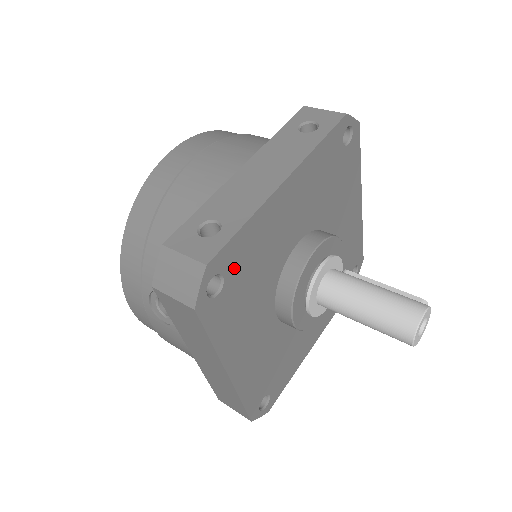
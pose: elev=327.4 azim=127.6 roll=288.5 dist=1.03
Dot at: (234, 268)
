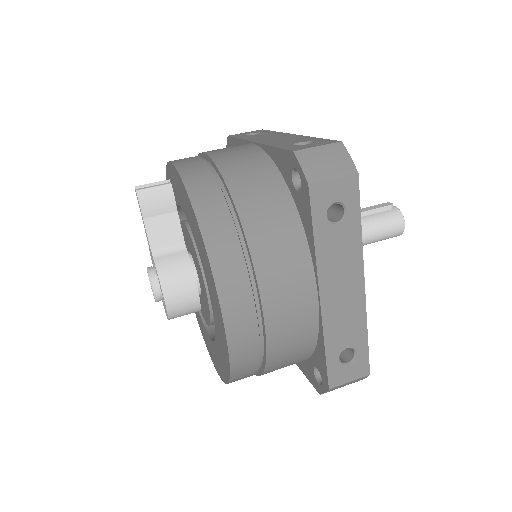
Dot at: occluded
